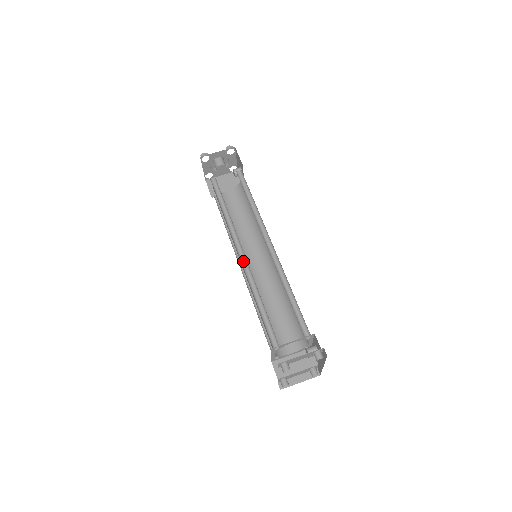
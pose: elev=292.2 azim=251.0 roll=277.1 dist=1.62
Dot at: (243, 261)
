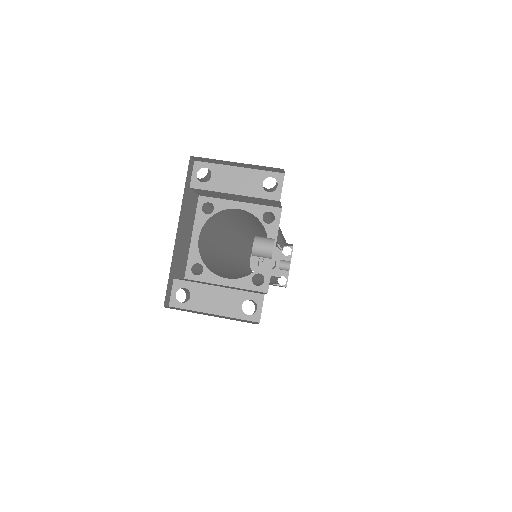
Dot at: occluded
